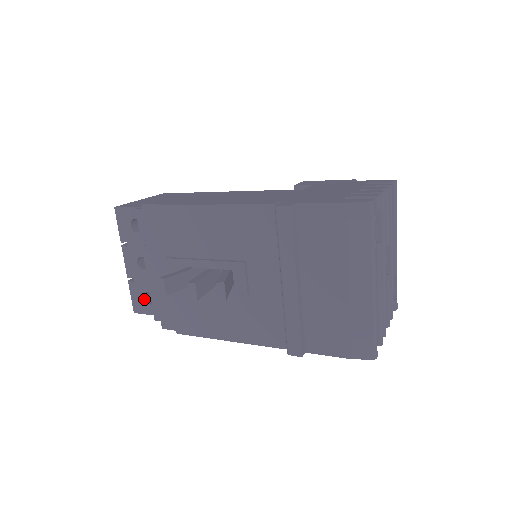
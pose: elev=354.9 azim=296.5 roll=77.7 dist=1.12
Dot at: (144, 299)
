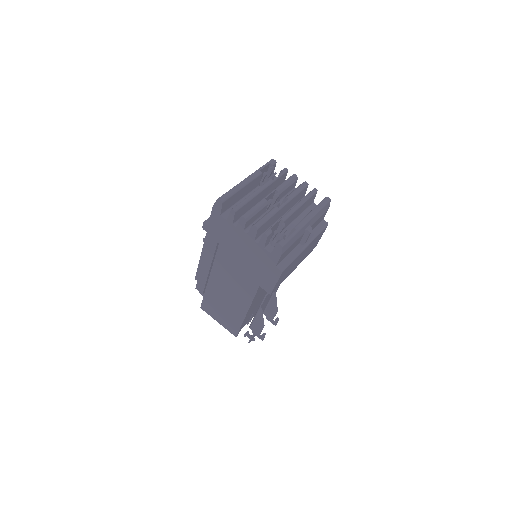
Dot at: occluded
